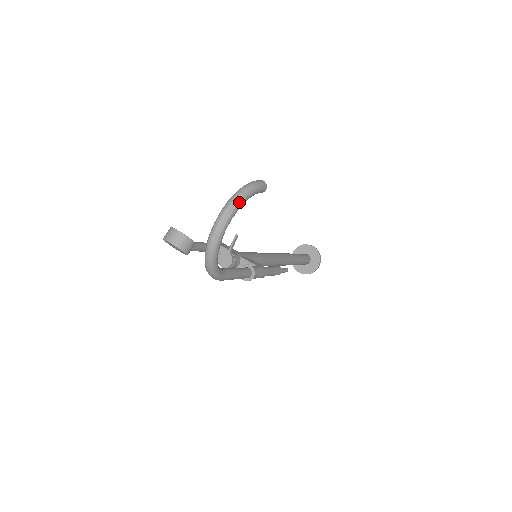
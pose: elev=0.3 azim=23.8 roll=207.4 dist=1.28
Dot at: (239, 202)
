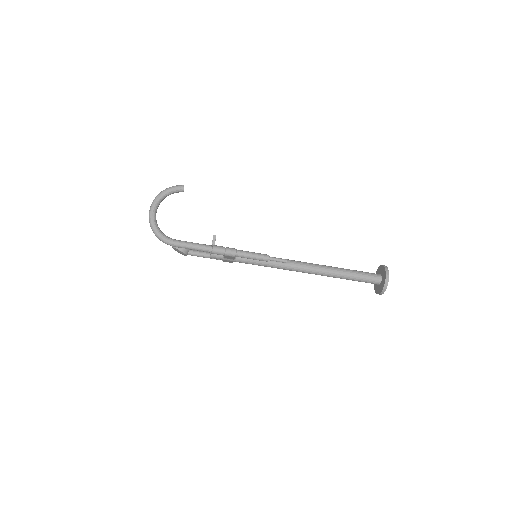
Dot at: (159, 195)
